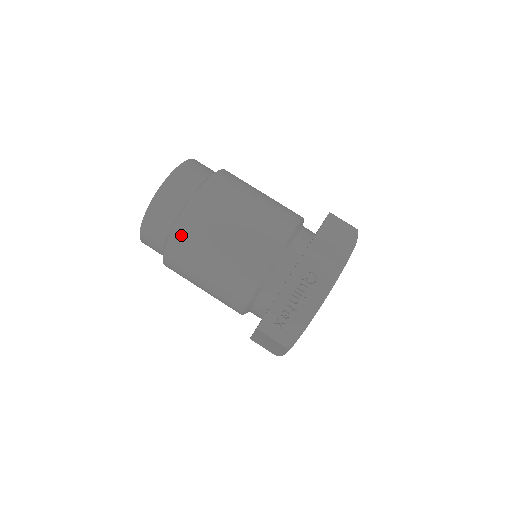
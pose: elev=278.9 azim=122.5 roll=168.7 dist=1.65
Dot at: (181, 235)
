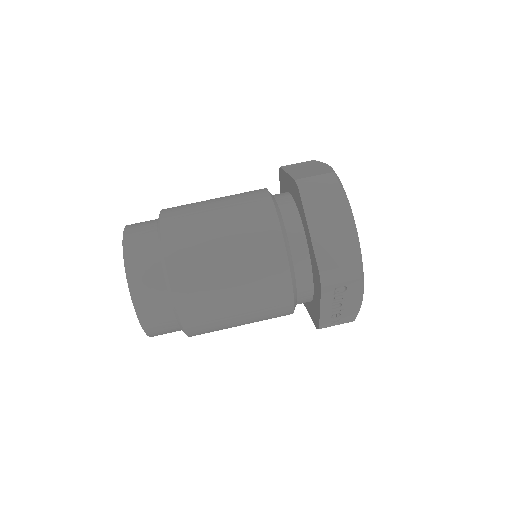
Dot at: (196, 331)
